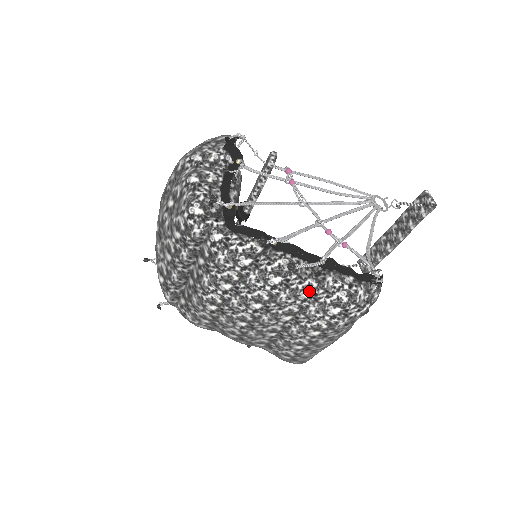
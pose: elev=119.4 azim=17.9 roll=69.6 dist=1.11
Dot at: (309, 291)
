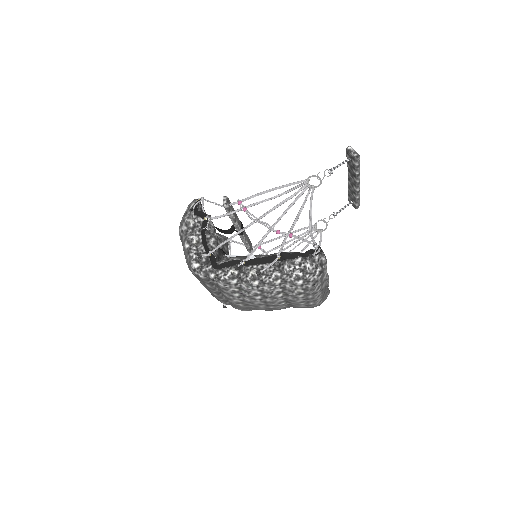
Dot at: (278, 279)
